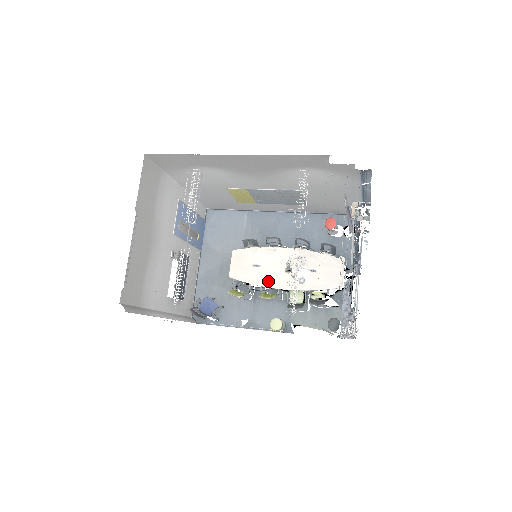
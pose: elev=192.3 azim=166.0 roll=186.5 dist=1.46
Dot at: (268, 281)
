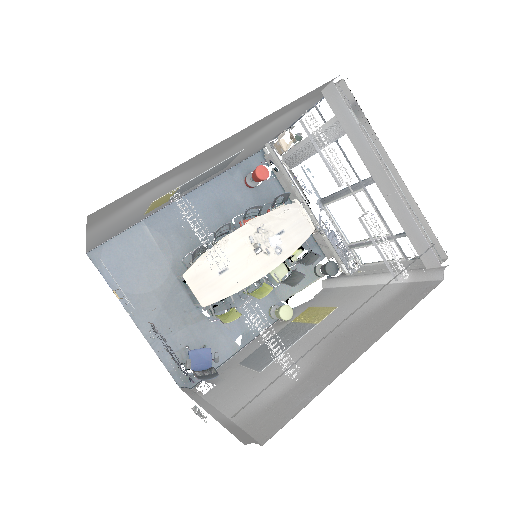
Dot at: (247, 277)
